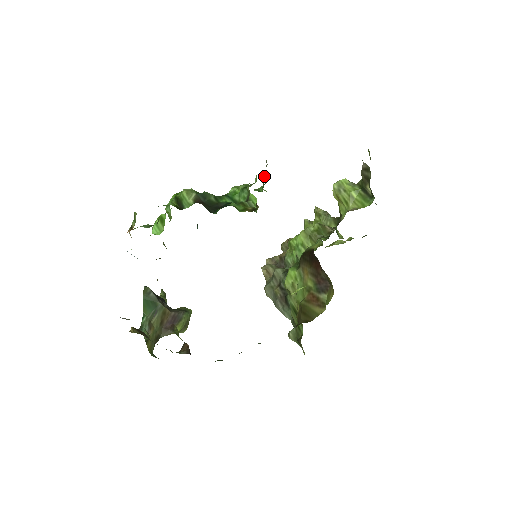
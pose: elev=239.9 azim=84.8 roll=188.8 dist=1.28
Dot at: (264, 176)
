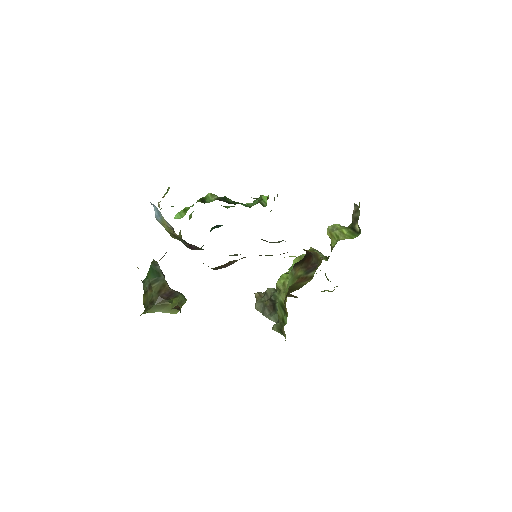
Dot at: occluded
